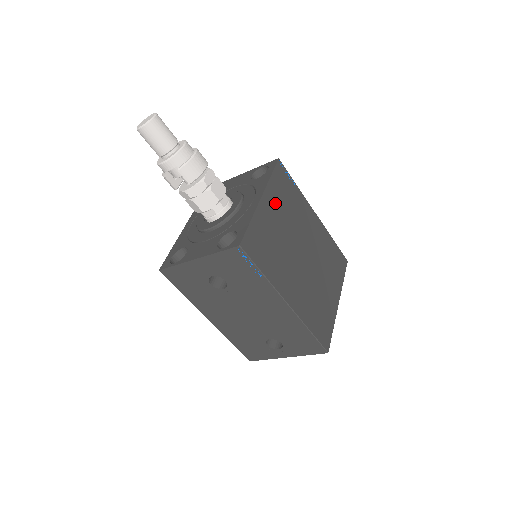
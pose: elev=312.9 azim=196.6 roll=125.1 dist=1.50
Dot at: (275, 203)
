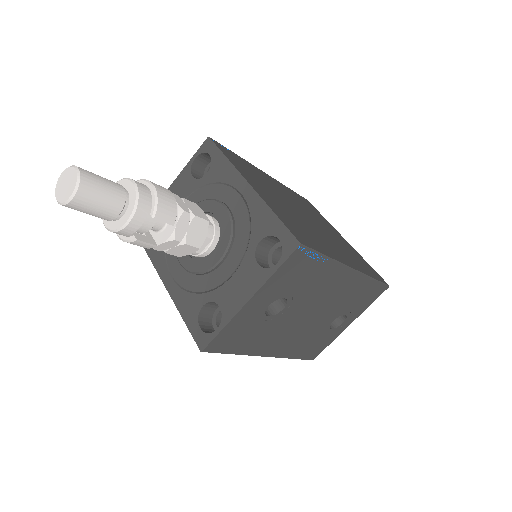
Dot at: (255, 182)
